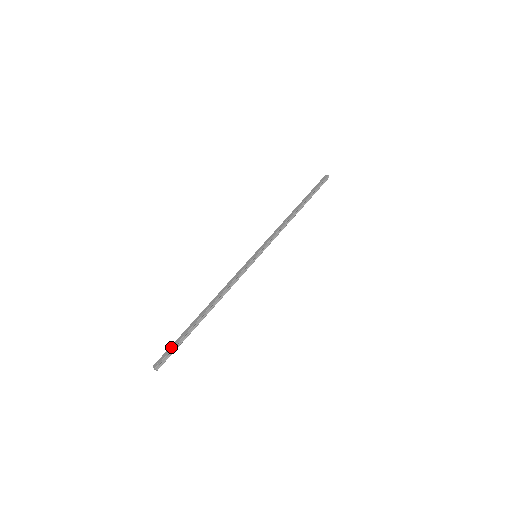
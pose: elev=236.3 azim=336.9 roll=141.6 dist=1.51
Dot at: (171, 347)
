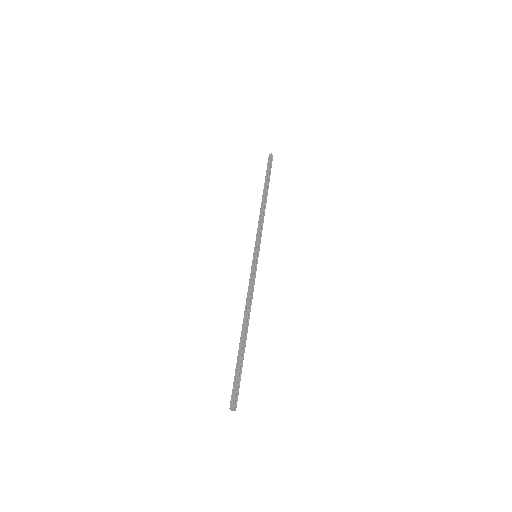
Dot at: (235, 381)
